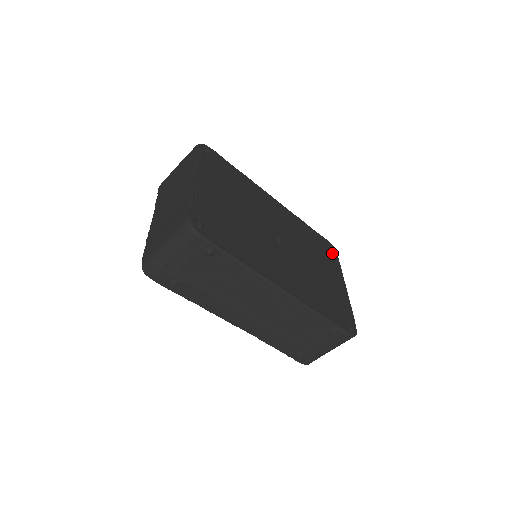
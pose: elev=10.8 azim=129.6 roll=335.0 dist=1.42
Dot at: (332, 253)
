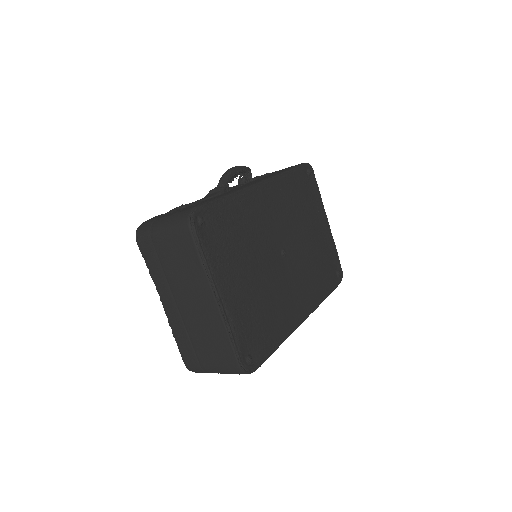
Dot at: (311, 179)
